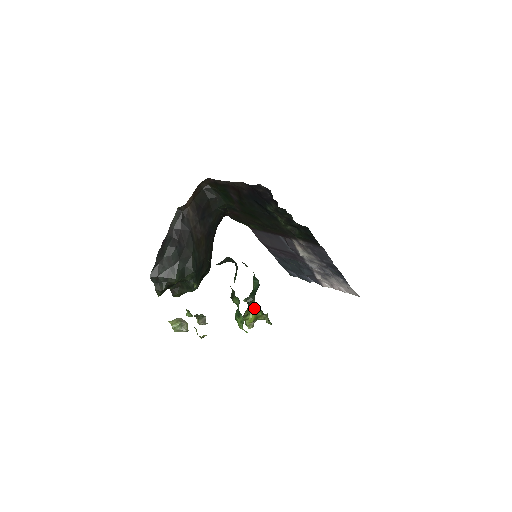
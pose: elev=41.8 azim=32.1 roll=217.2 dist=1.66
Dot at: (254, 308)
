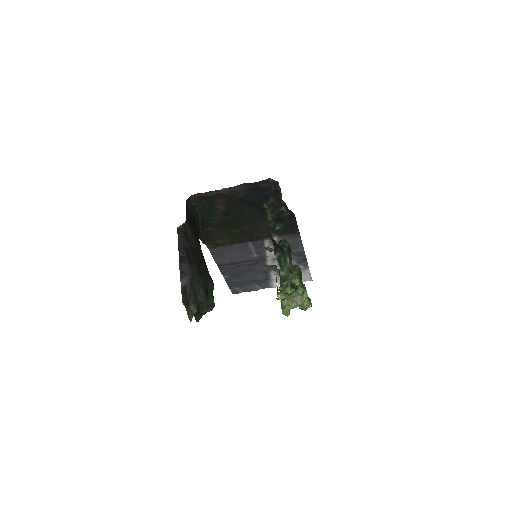
Dot at: (295, 290)
